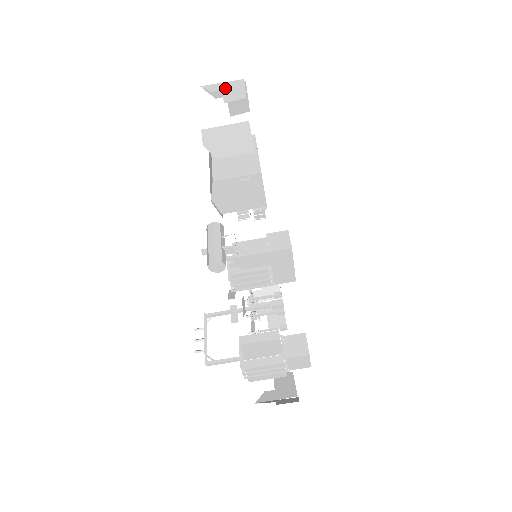
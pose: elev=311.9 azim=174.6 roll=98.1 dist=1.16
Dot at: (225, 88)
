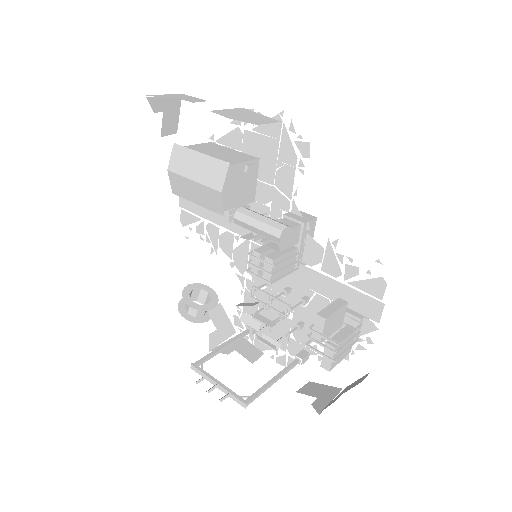
Dot at: (175, 96)
